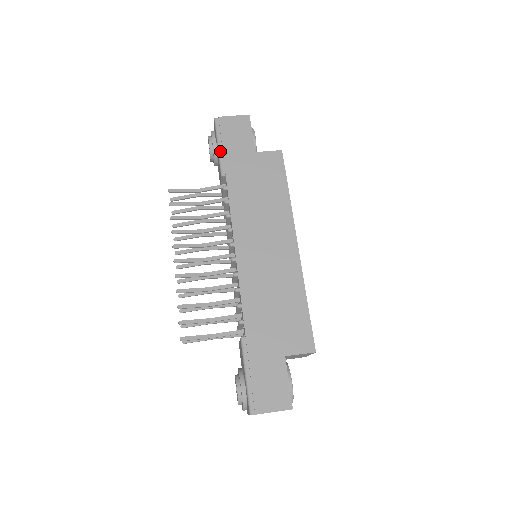
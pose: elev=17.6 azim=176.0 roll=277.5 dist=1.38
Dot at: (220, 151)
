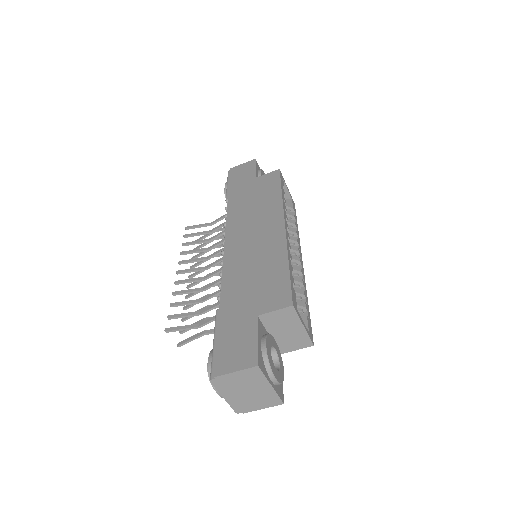
Dot at: (227, 187)
